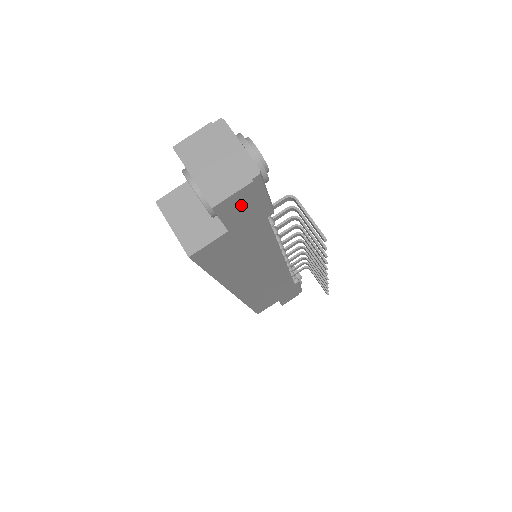
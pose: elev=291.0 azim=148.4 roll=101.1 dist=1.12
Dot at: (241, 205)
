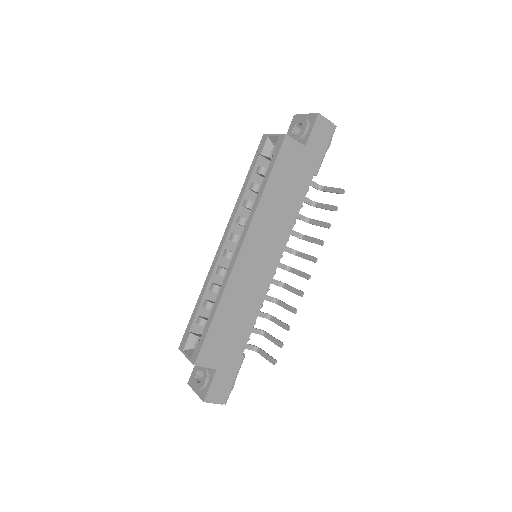
Dot at: (321, 134)
